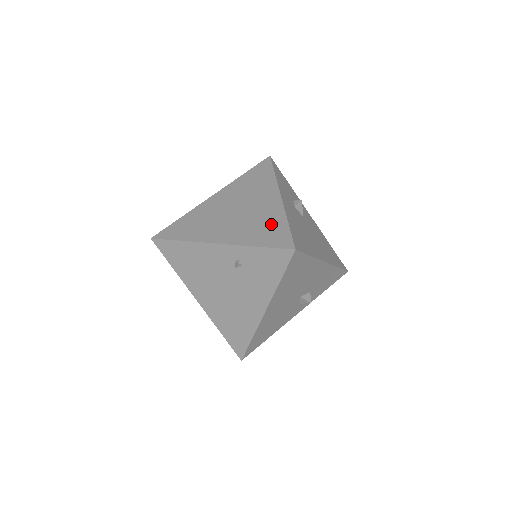
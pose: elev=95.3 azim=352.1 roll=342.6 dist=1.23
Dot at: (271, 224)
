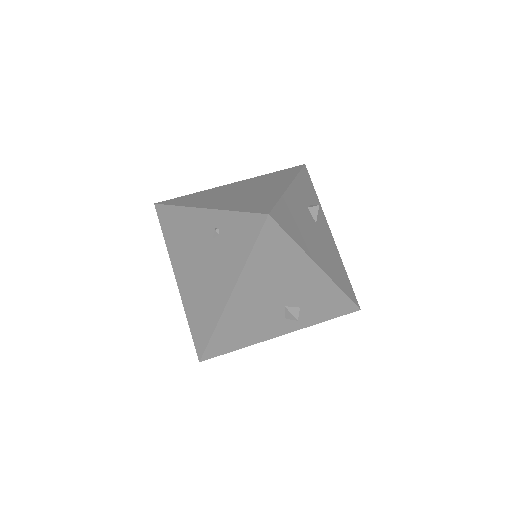
Dot at: (263, 199)
